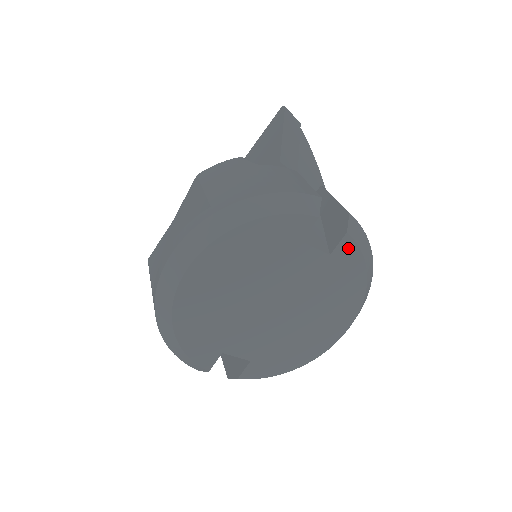
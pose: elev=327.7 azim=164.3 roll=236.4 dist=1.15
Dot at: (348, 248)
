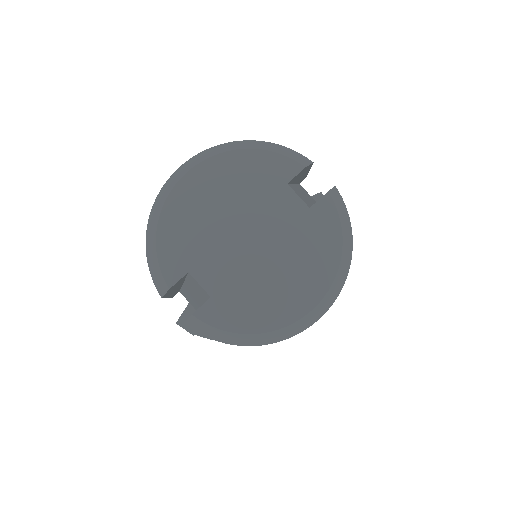
Dot at: (327, 208)
